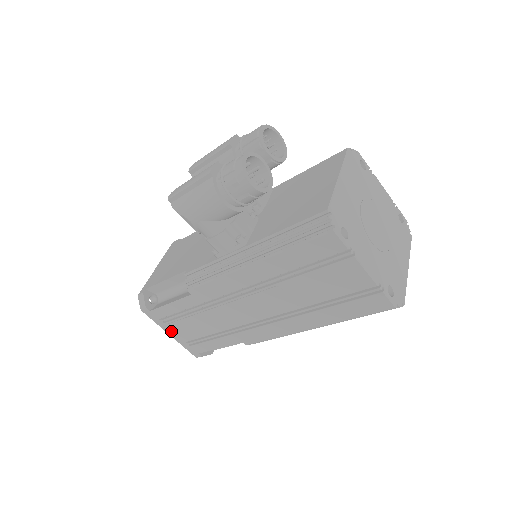
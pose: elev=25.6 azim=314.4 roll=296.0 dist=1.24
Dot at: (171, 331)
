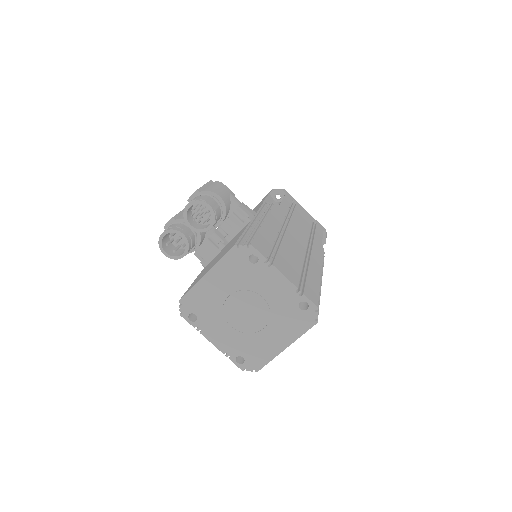
Dot at: occluded
